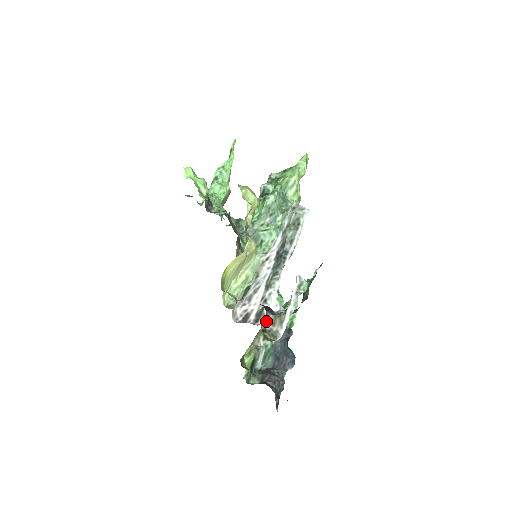
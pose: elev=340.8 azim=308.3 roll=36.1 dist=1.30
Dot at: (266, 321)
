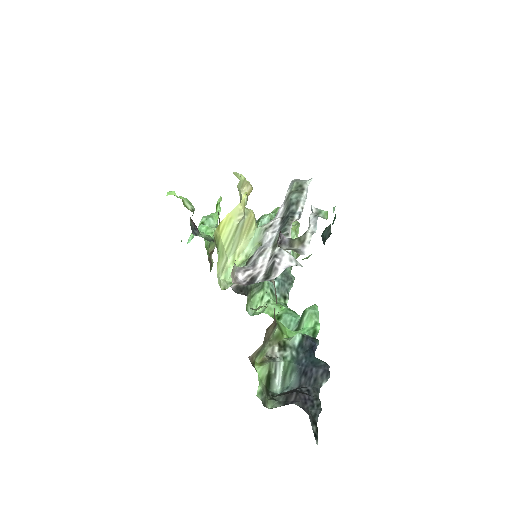
Dot at: (280, 241)
